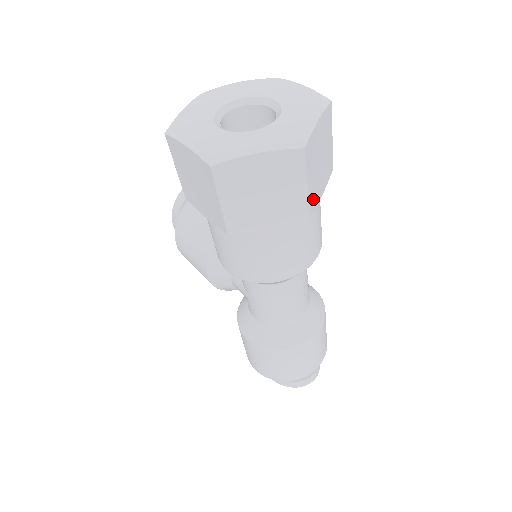
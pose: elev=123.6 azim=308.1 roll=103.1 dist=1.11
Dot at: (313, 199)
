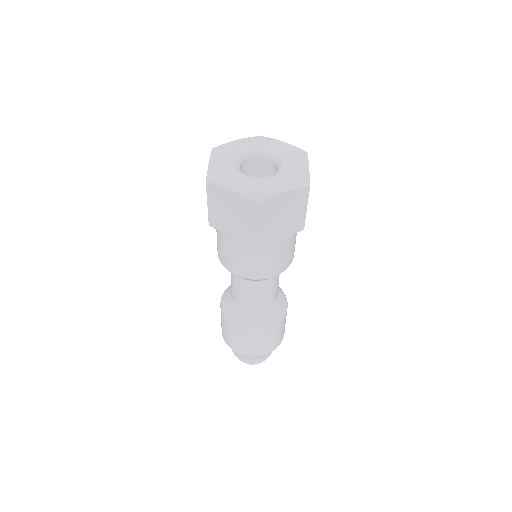
Dot at: (264, 237)
